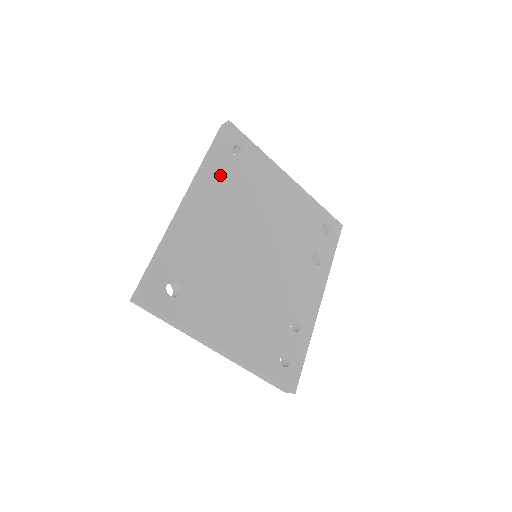
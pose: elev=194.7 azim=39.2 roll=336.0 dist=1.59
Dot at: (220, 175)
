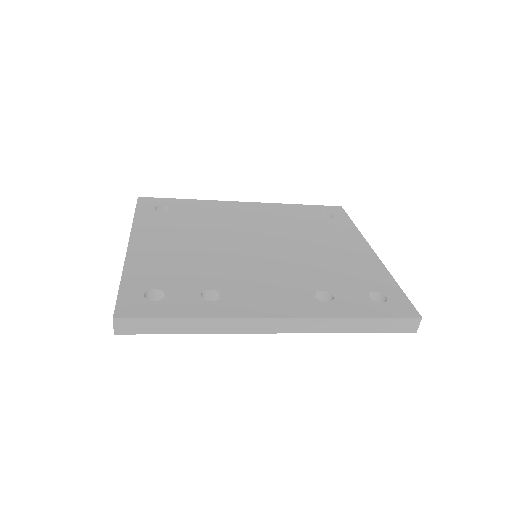
Dot at: (289, 211)
